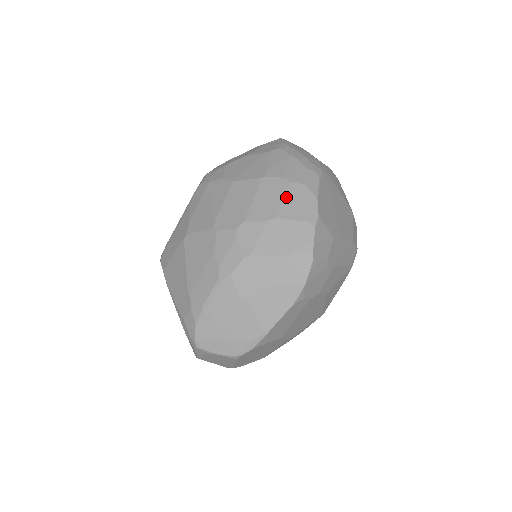
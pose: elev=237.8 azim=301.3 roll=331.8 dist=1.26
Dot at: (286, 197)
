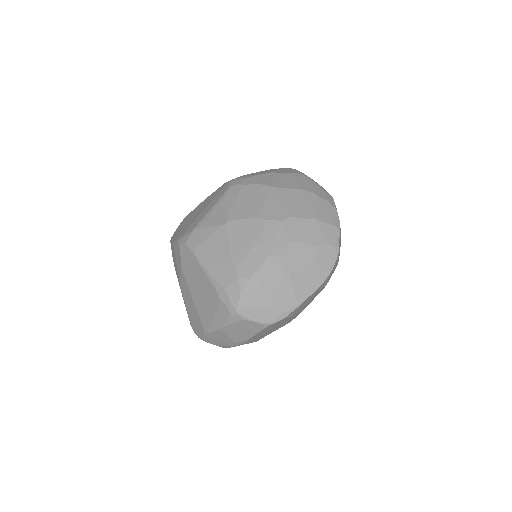
Dot at: (318, 206)
